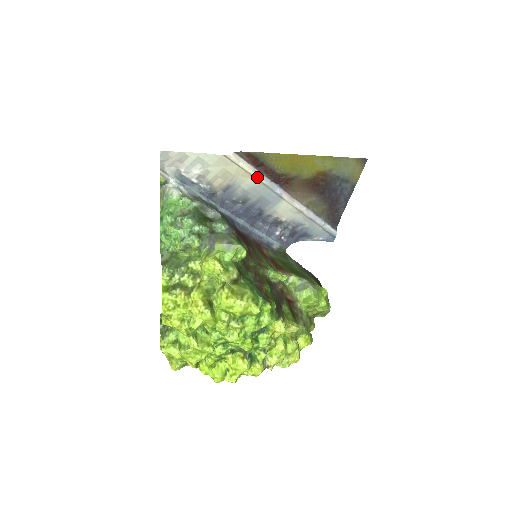
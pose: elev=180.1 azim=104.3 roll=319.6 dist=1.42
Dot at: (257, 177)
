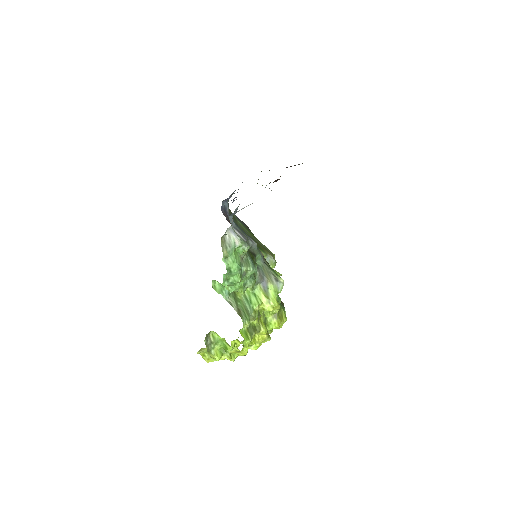
Dot at: occluded
